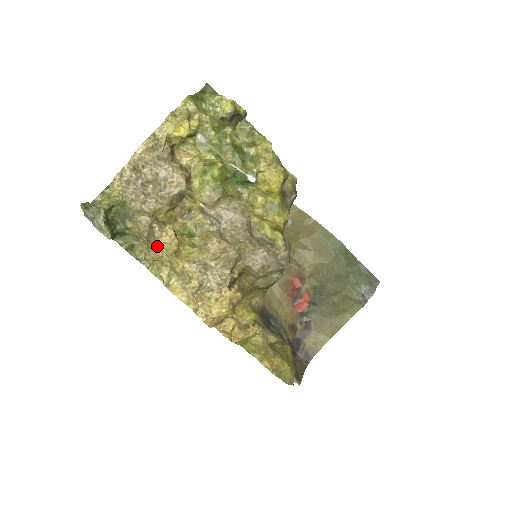
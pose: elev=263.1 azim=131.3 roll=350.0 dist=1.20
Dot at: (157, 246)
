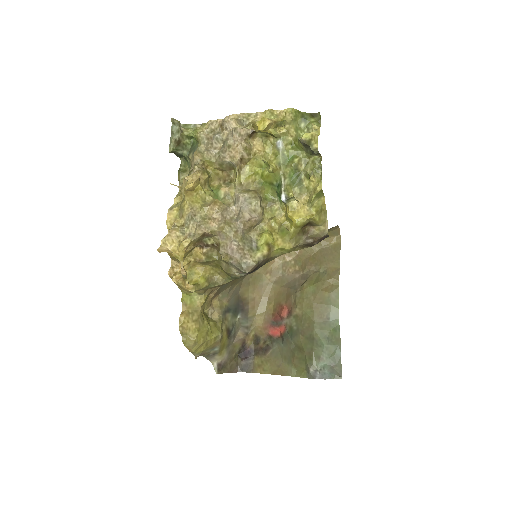
Dot at: (184, 179)
